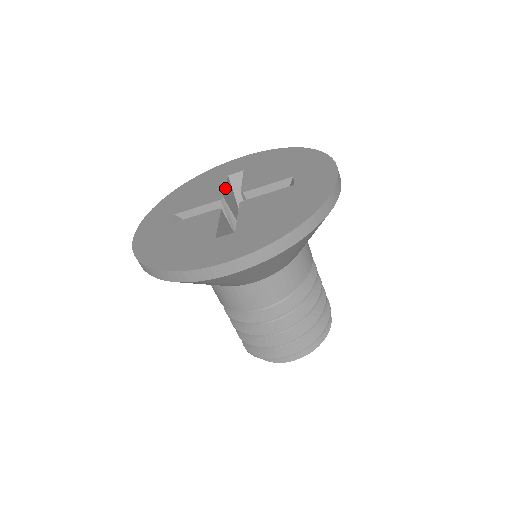
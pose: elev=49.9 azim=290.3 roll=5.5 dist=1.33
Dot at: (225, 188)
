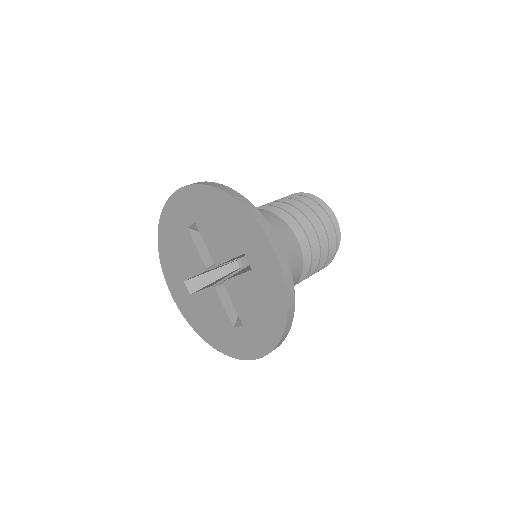
Dot at: (198, 253)
